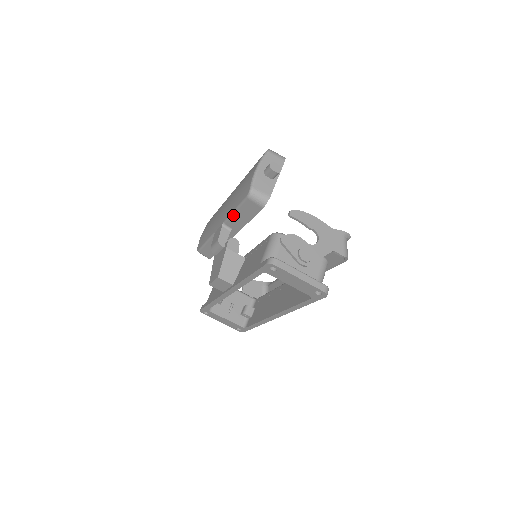
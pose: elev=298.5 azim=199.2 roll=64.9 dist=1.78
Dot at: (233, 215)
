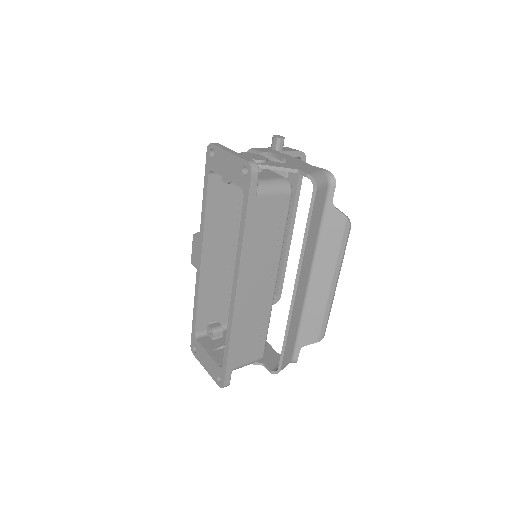
Dot at: occluded
